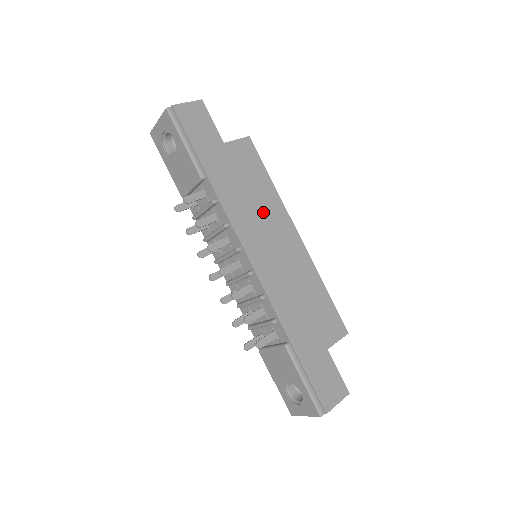
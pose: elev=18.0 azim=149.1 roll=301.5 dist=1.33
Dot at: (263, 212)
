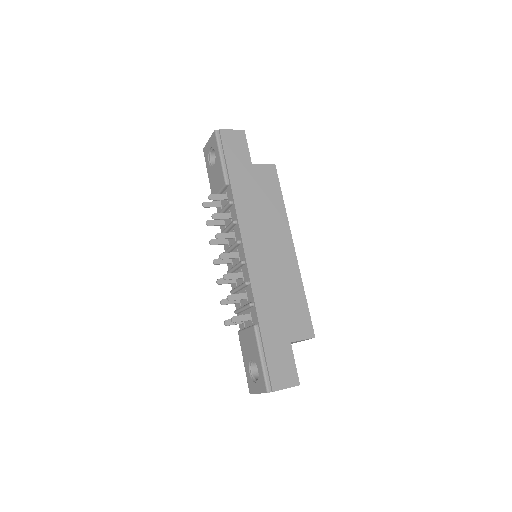
Dot at: (268, 221)
